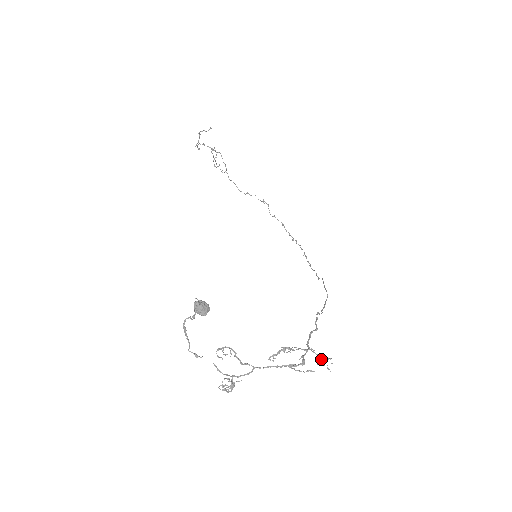
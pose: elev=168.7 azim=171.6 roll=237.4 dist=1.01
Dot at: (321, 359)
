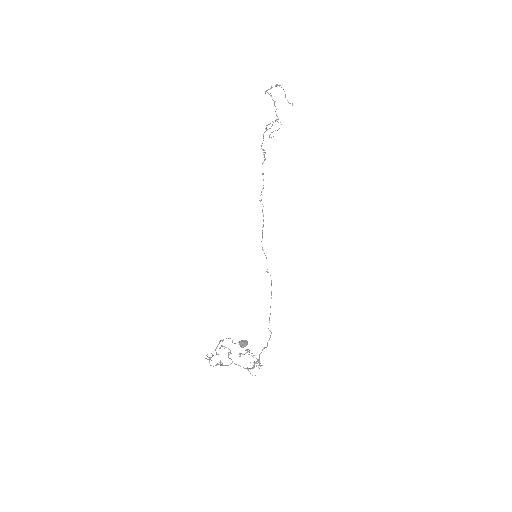
Dot at: occluded
